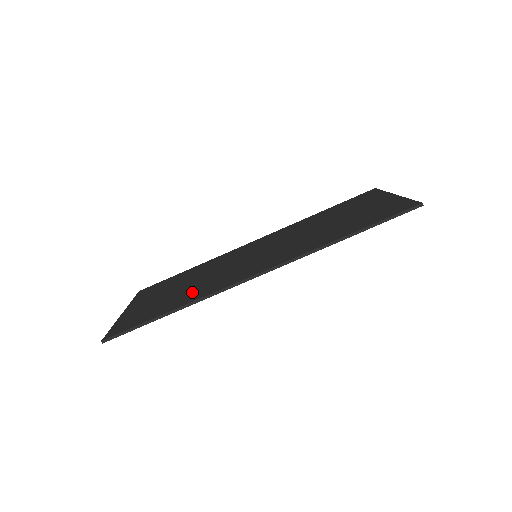
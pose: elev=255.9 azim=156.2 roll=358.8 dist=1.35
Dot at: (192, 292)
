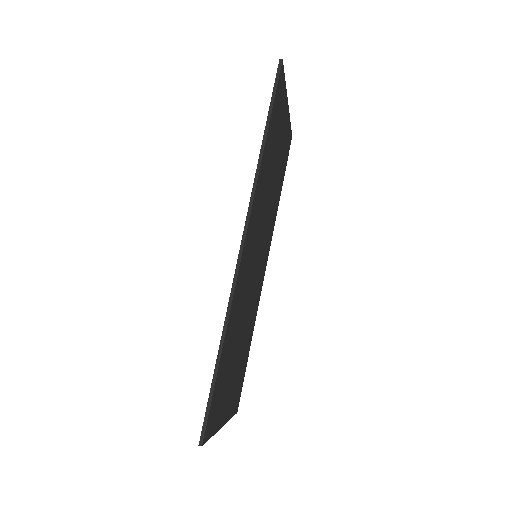
Dot at: occluded
